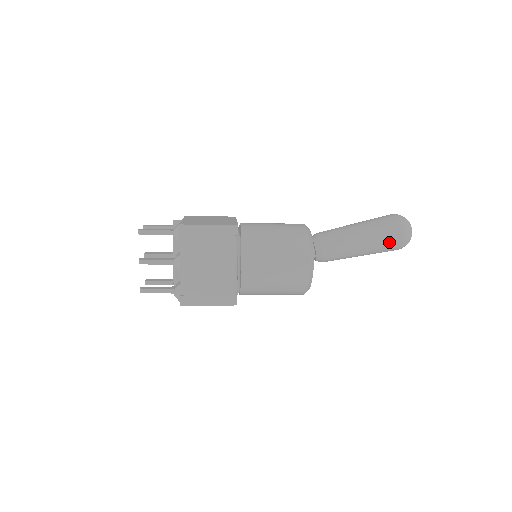
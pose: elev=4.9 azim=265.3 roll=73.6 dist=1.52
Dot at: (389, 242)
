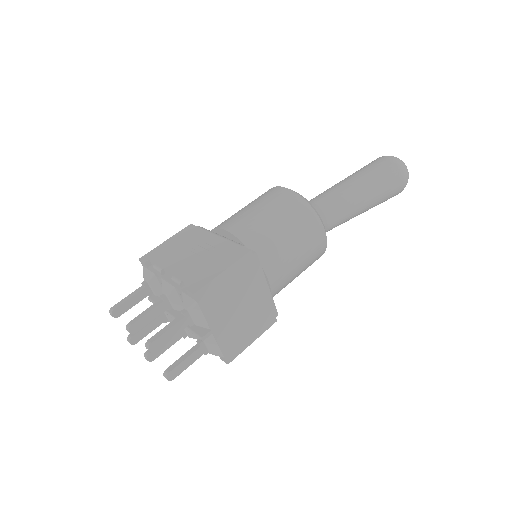
Dot at: occluded
